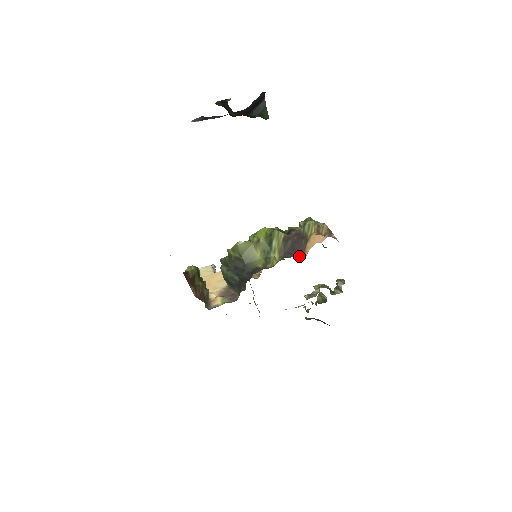
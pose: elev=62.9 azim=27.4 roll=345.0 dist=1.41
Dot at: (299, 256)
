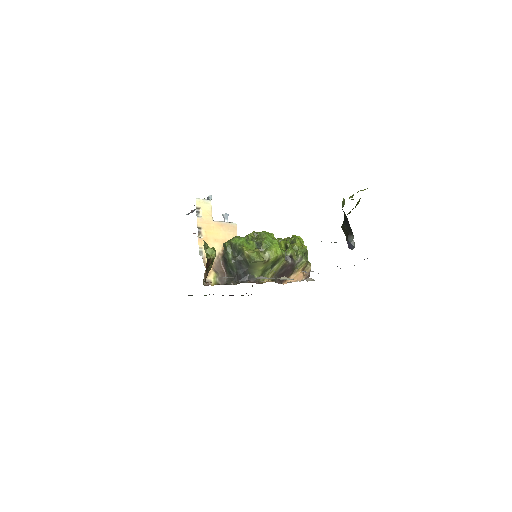
Dot at: (282, 282)
